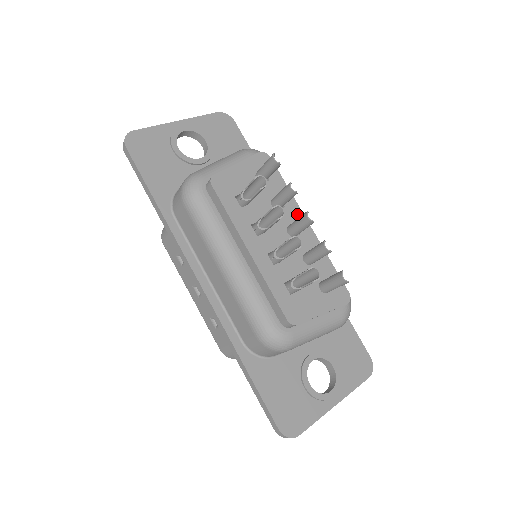
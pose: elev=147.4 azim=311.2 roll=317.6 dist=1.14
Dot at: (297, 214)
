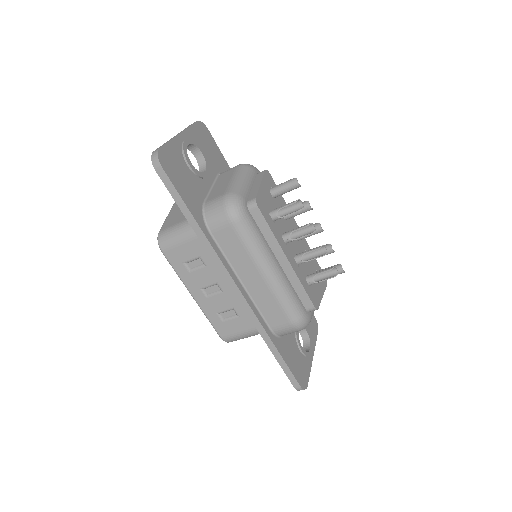
Dot at: (293, 221)
